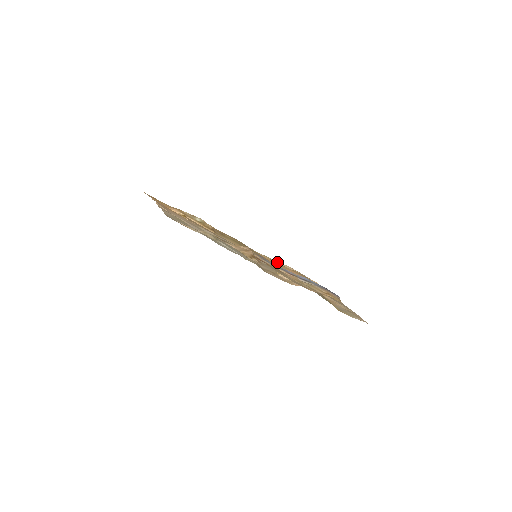
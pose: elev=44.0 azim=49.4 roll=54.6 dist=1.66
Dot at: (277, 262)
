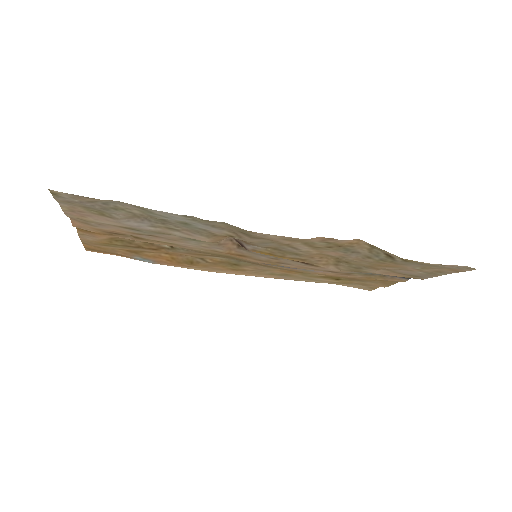
Dot at: occluded
